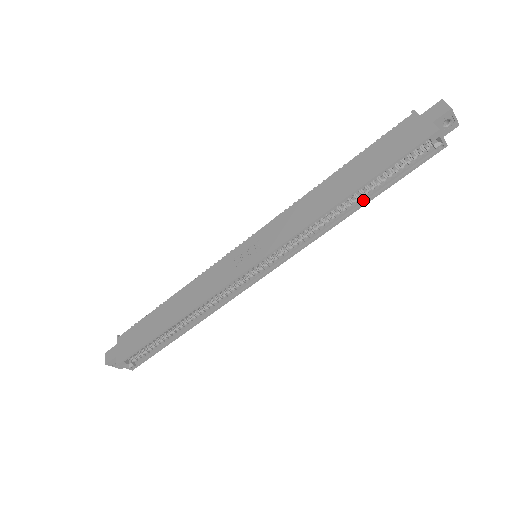
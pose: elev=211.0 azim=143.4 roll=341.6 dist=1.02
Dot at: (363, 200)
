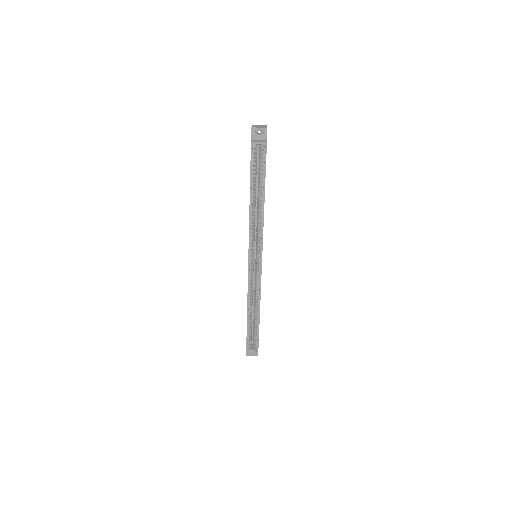
Dot at: (262, 196)
